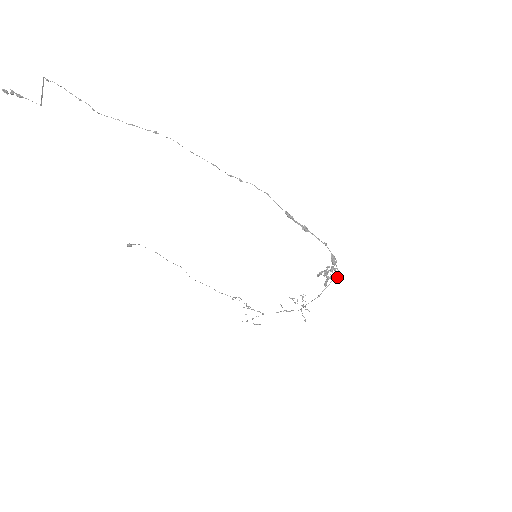
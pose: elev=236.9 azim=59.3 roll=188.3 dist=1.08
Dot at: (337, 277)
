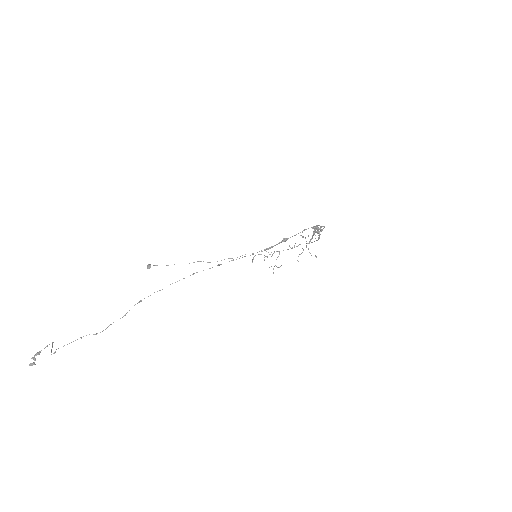
Dot at: (324, 227)
